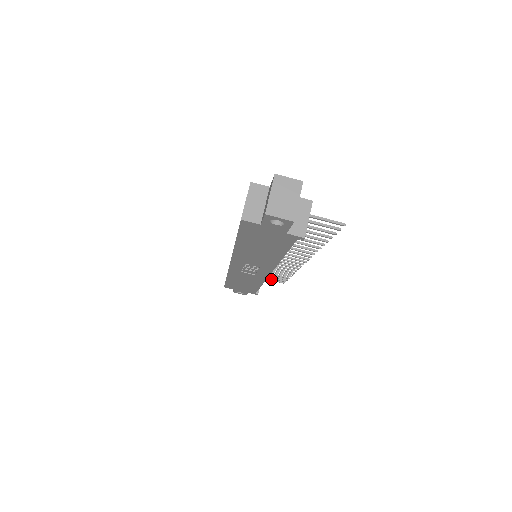
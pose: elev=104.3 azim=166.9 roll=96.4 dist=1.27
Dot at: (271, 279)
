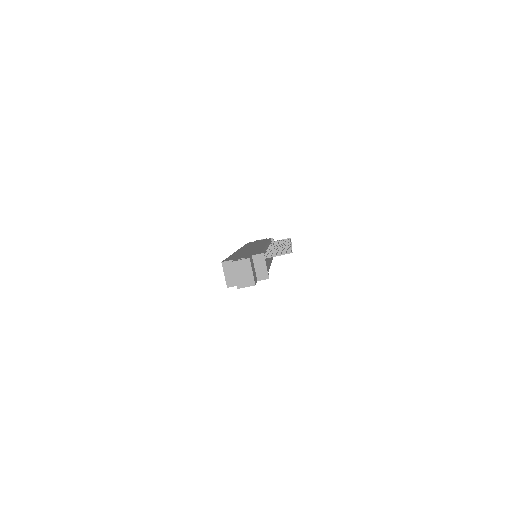
Dot at: occluded
